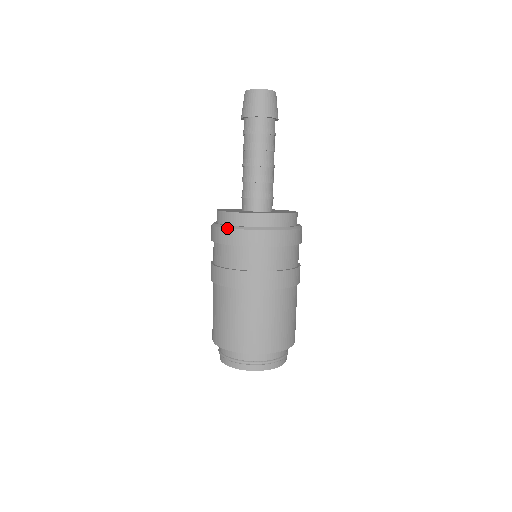
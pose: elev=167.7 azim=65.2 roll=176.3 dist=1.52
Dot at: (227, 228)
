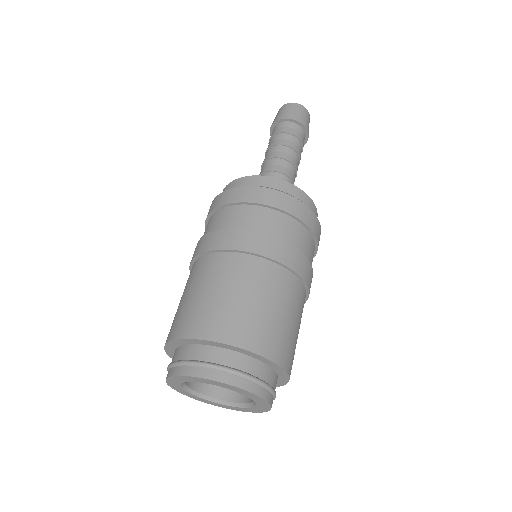
Dot at: occluded
